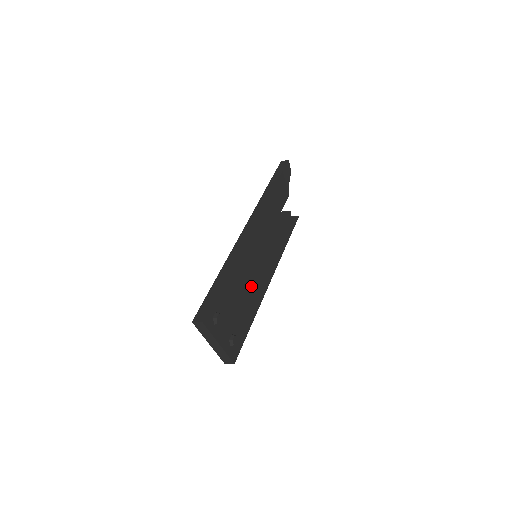
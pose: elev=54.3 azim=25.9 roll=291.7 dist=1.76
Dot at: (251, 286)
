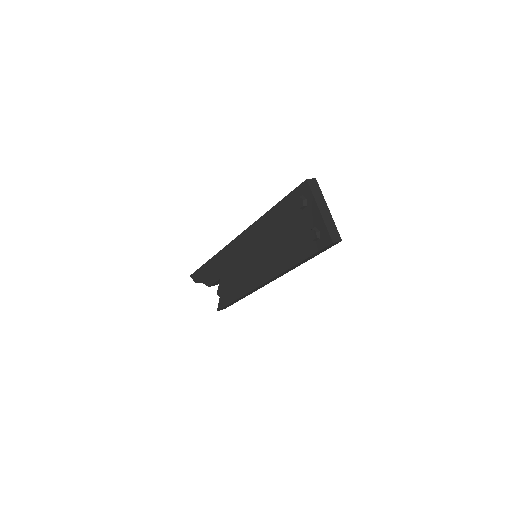
Dot at: occluded
